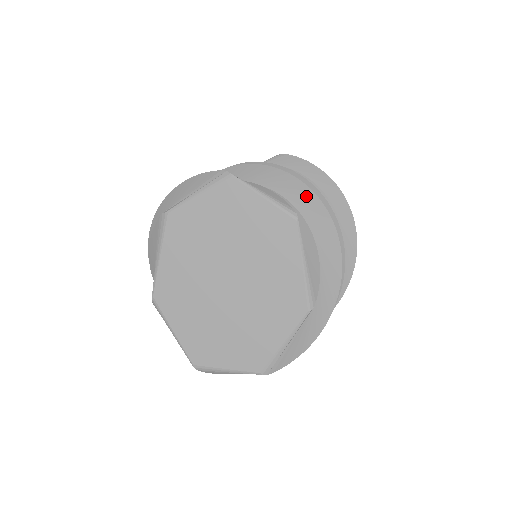
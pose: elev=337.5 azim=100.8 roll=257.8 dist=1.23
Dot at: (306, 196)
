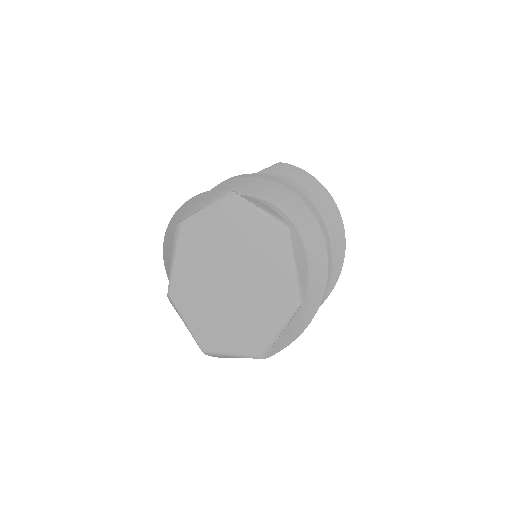
Dot at: (299, 207)
